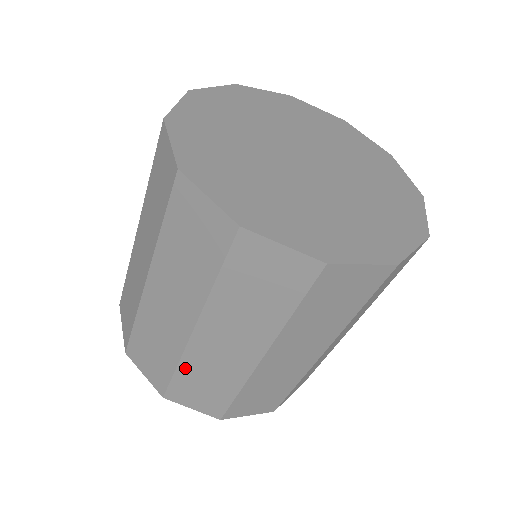
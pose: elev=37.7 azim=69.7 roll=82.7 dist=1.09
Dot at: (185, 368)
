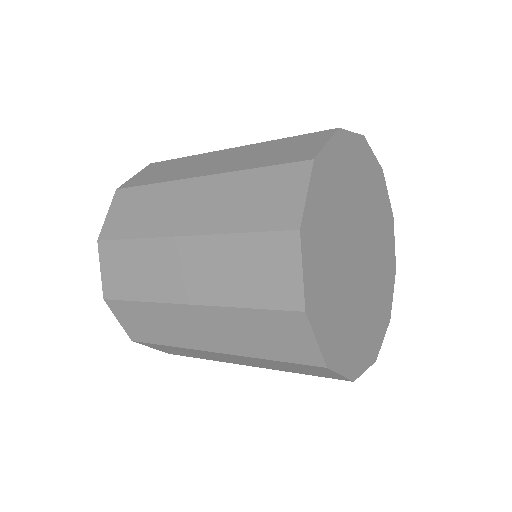
Dot at: (149, 307)
